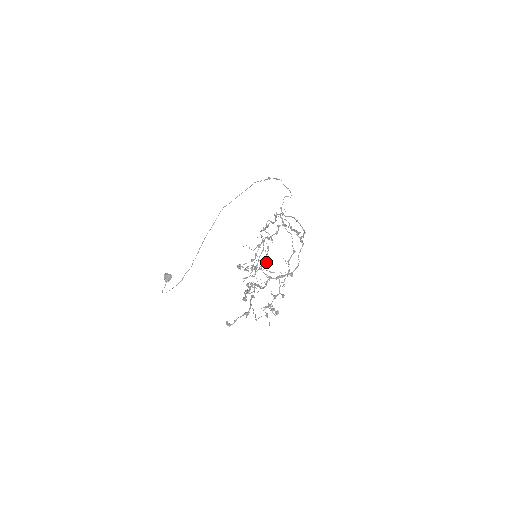
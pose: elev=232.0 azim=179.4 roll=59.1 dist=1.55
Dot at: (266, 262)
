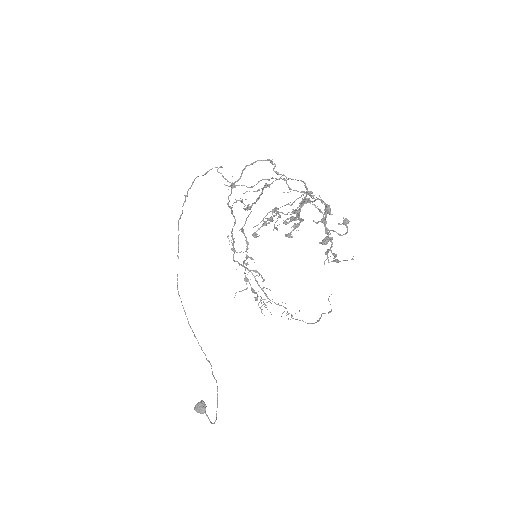
Dot at: occluded
